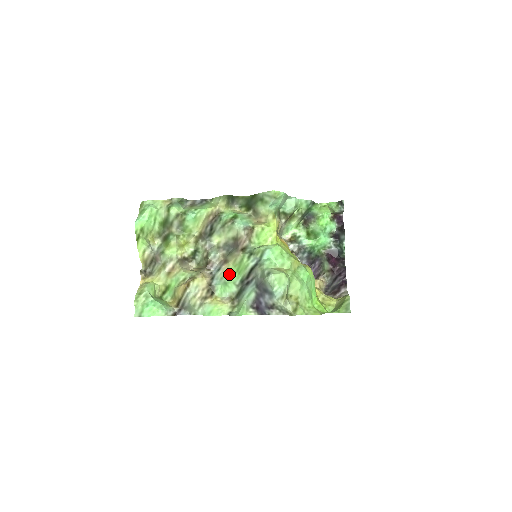
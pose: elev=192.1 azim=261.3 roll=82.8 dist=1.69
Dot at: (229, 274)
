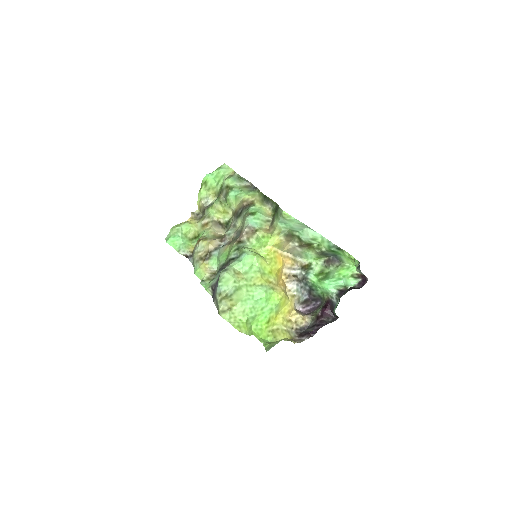
Dot at: (223, 253)
